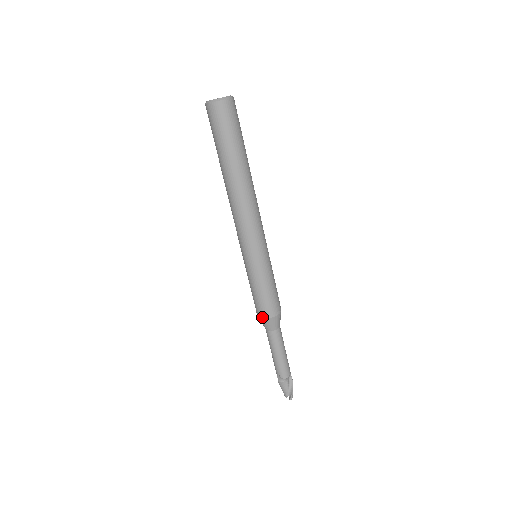
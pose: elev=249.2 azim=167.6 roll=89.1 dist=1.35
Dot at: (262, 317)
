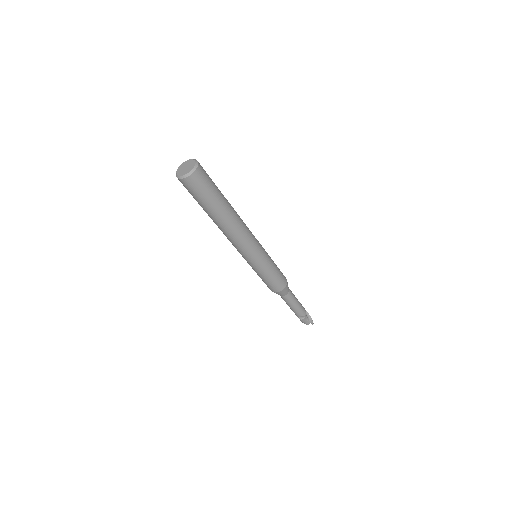
Dot at: (280, 291)
